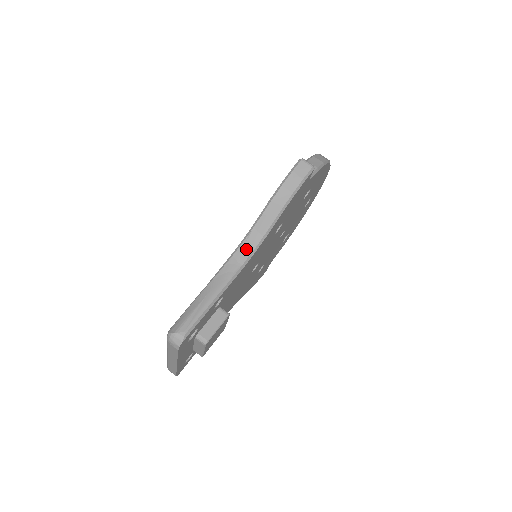
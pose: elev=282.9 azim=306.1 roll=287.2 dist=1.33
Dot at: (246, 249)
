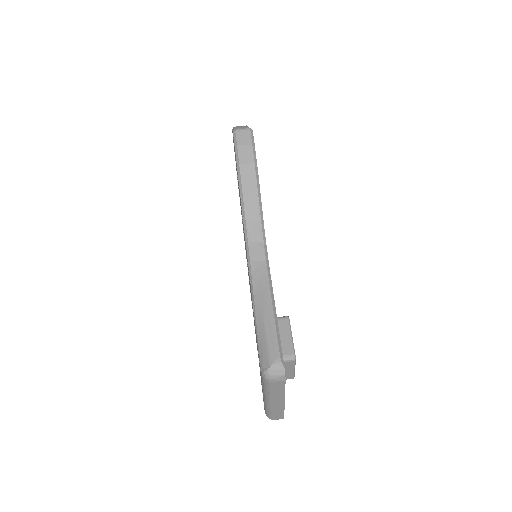
Dot at: (256, 245)
